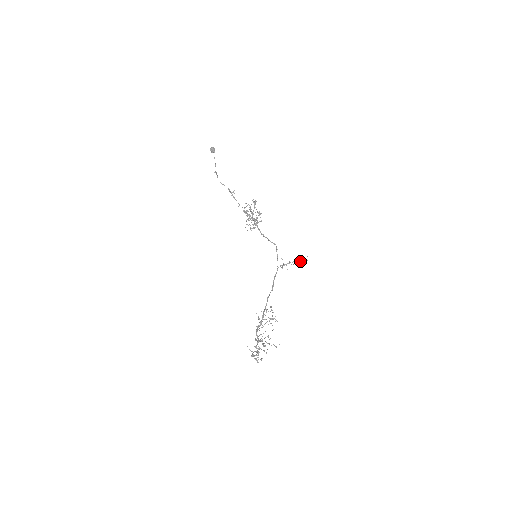
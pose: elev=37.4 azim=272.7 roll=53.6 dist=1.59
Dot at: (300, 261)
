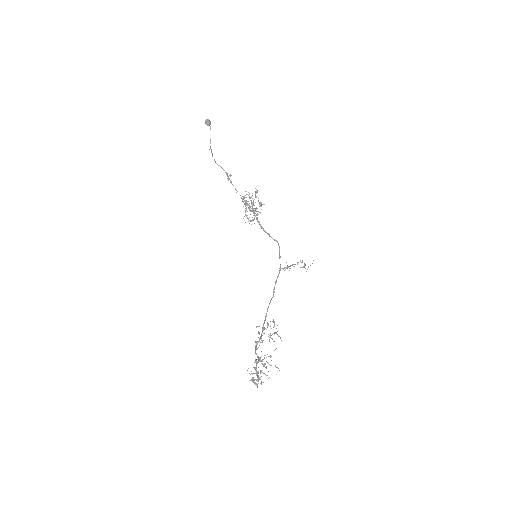
Dot at: (305, 264)
